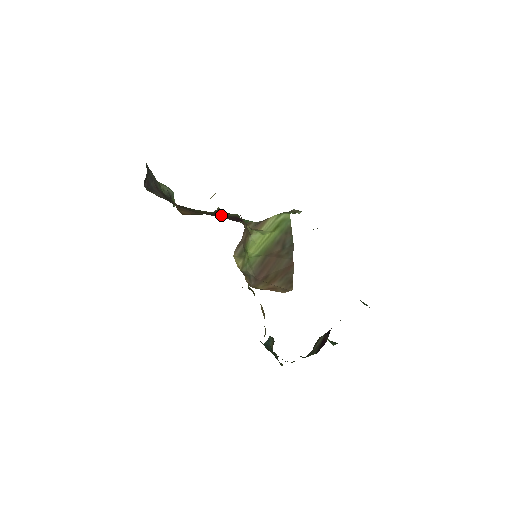
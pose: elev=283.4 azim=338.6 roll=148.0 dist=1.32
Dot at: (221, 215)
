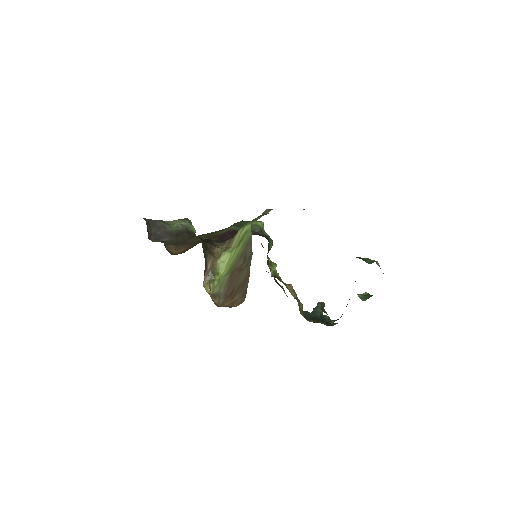
Dot at: (214, 237)
